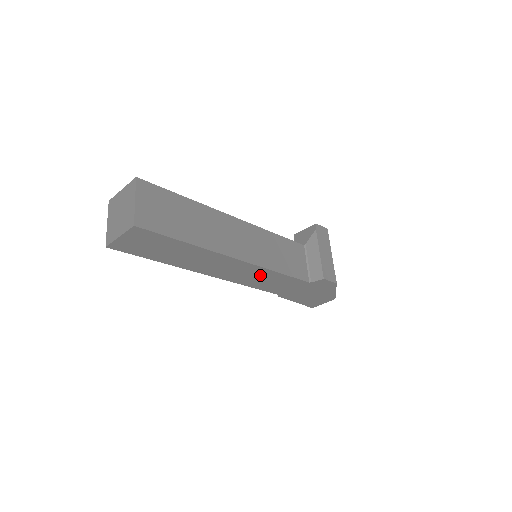
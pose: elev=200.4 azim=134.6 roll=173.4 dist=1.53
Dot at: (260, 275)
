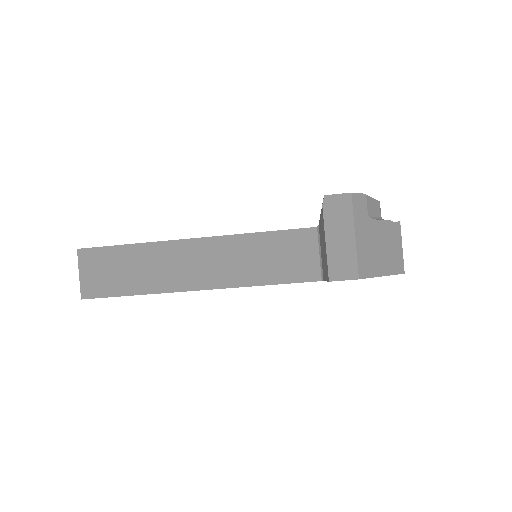
Dot at: occluded
